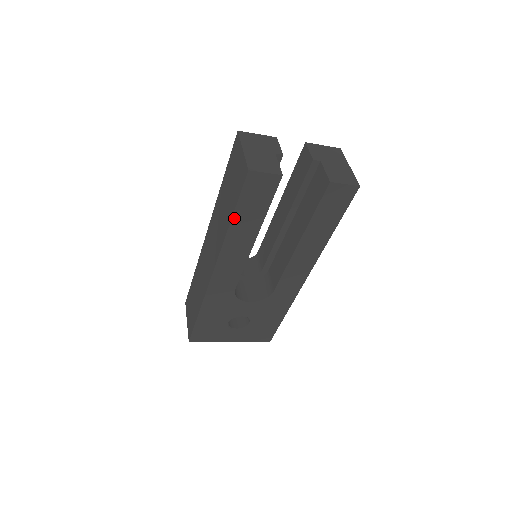
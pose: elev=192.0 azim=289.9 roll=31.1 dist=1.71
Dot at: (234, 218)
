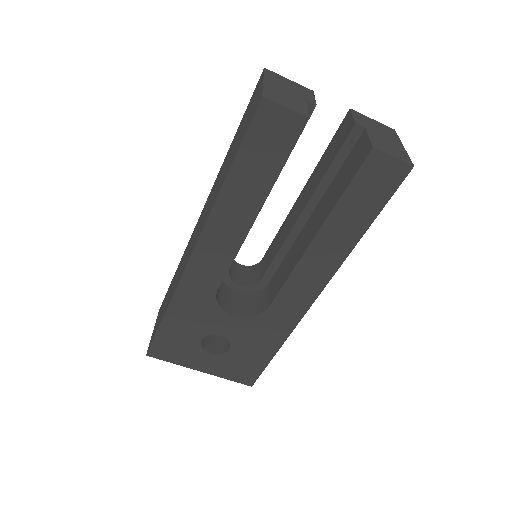
Dot at: (231, 173)
